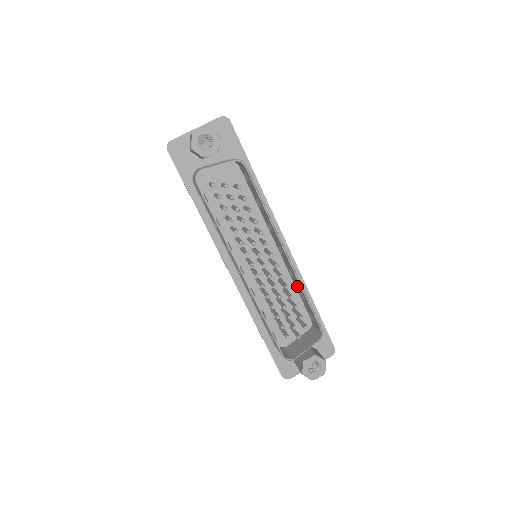
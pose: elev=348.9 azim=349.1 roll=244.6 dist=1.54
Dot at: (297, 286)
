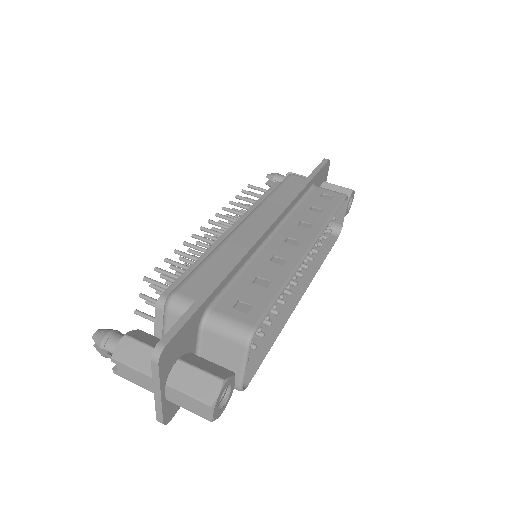
Dot at: (307, 217)
